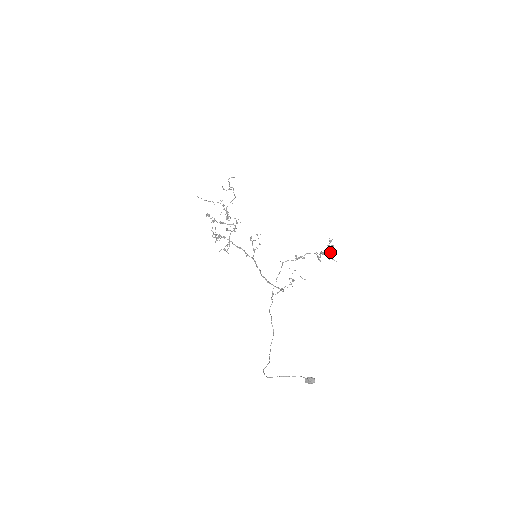
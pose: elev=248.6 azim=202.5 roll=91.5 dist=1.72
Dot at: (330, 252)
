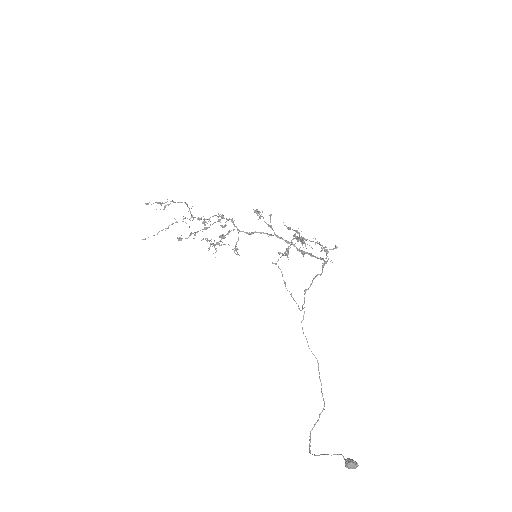
Dot at: (302, 241)
